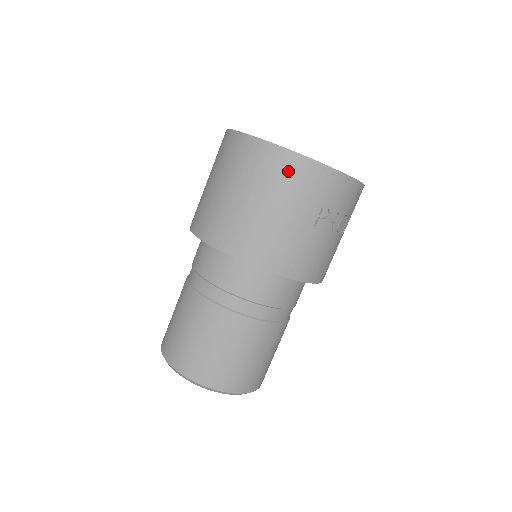
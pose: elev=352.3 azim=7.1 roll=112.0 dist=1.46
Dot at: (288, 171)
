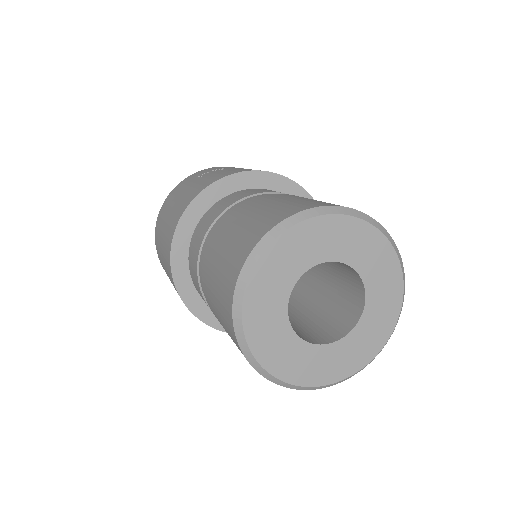
Dot at: (166, 205)
